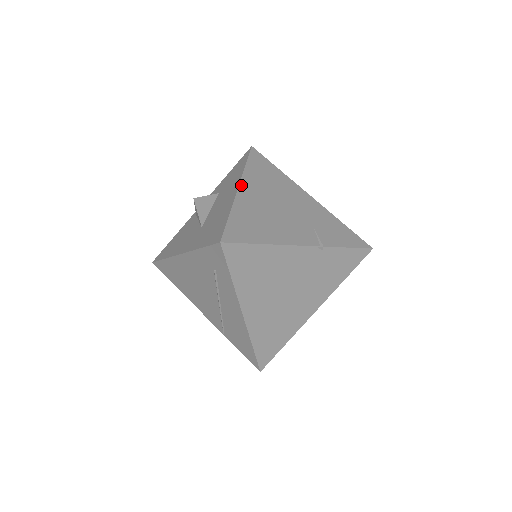
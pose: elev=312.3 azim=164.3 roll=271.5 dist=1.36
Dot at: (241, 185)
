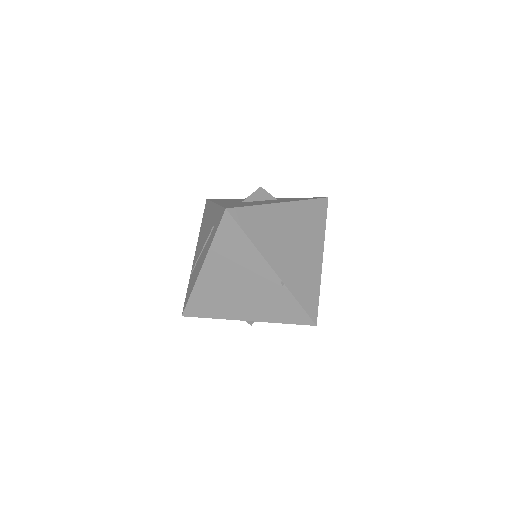
Dot at: (286, 203)
